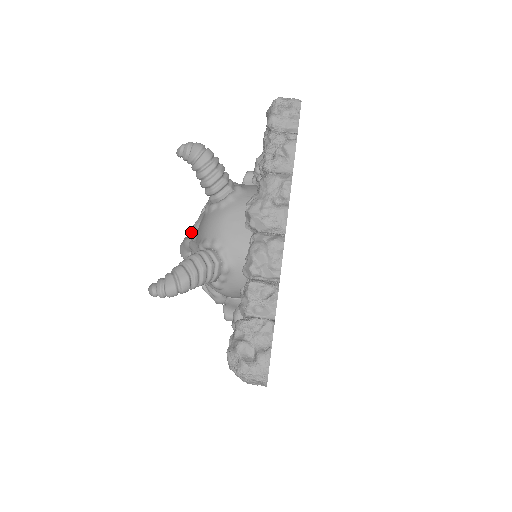
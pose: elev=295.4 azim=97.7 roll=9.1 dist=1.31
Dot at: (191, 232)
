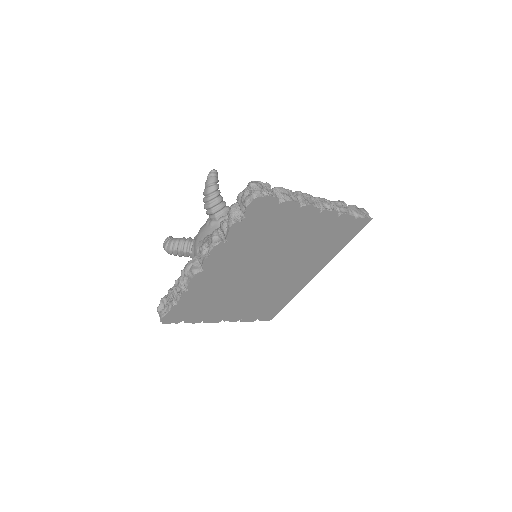
Dot at: occluded
